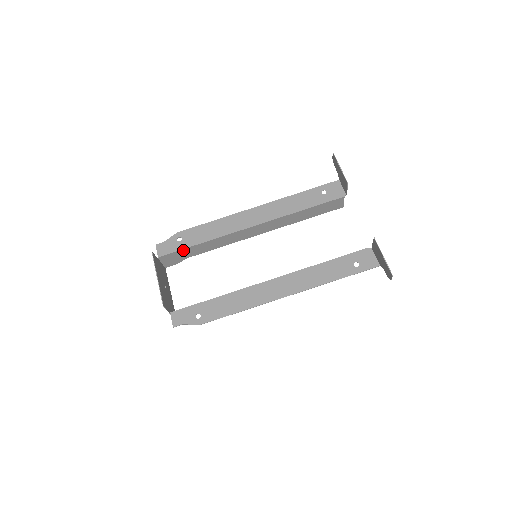
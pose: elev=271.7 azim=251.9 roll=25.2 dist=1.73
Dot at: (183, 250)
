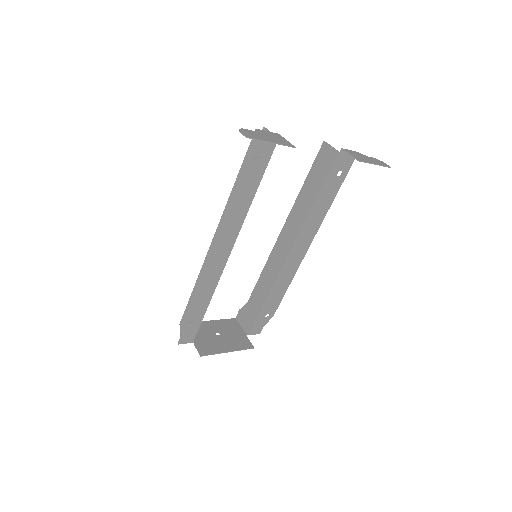
Dot at: (200, 320)
